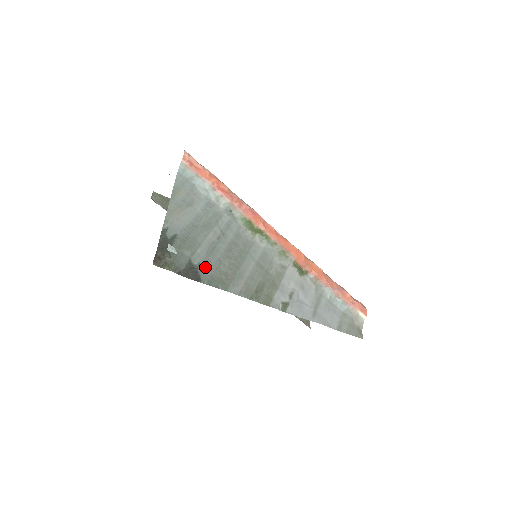
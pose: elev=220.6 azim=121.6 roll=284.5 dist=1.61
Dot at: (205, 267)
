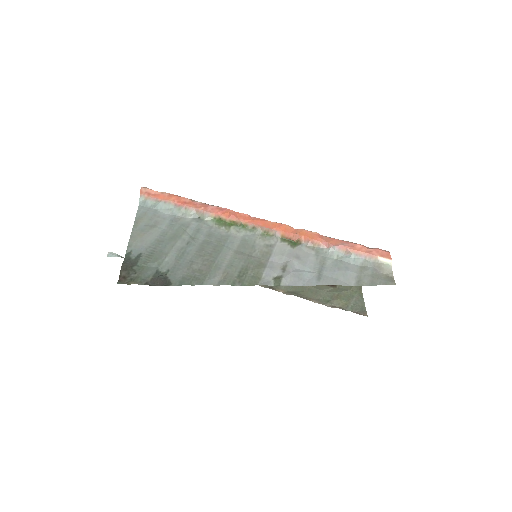
Dot at: (175, 271)
